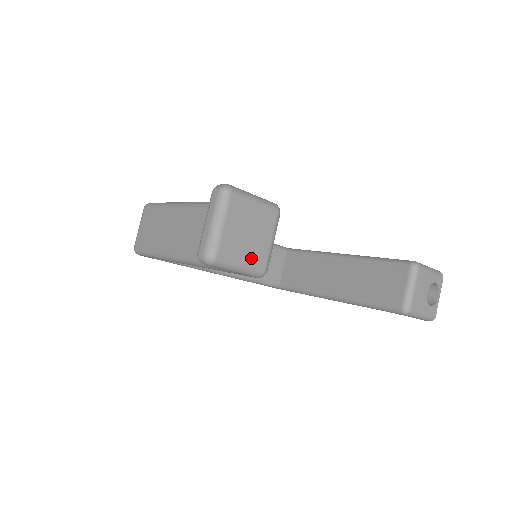
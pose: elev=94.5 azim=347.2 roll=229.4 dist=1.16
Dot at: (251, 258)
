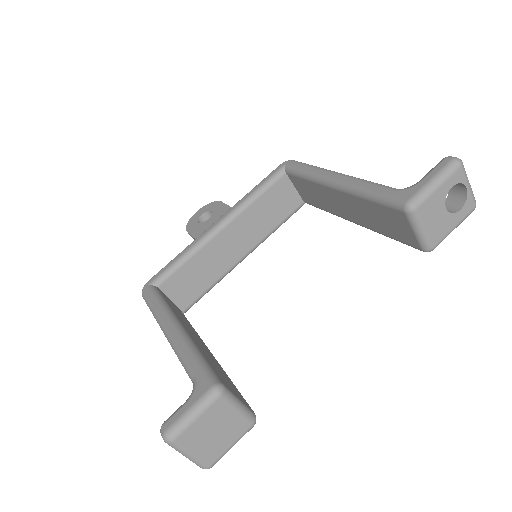
Dot at: (234, 436)
